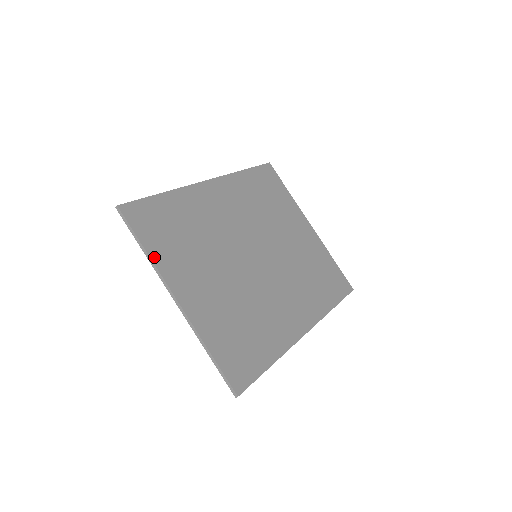
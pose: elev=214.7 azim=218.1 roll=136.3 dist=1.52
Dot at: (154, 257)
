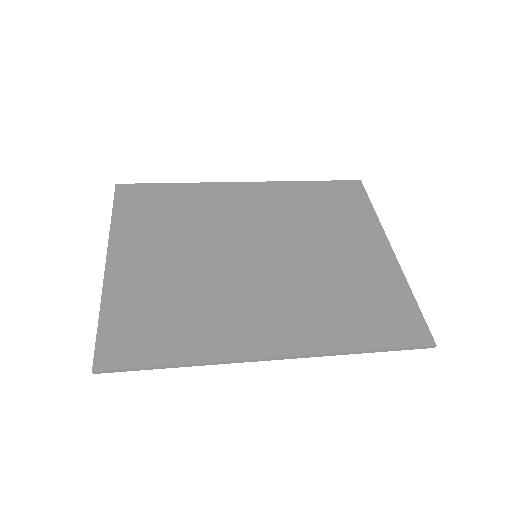
Dot at: (115, 224)
